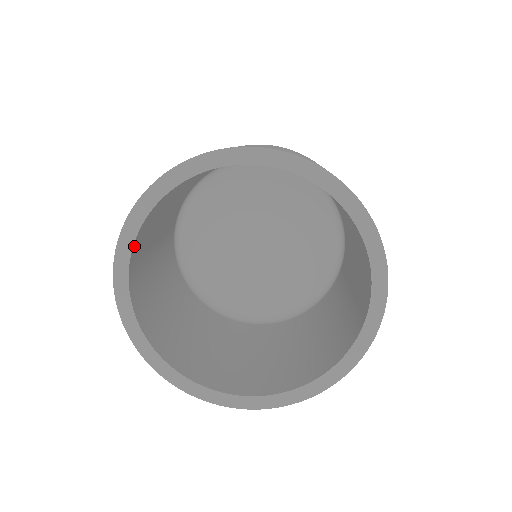
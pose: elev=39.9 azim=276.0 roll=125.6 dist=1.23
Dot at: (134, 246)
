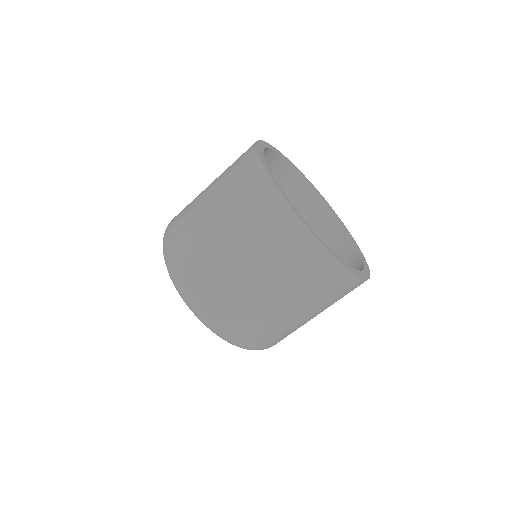
Dot at: (270, 151)
